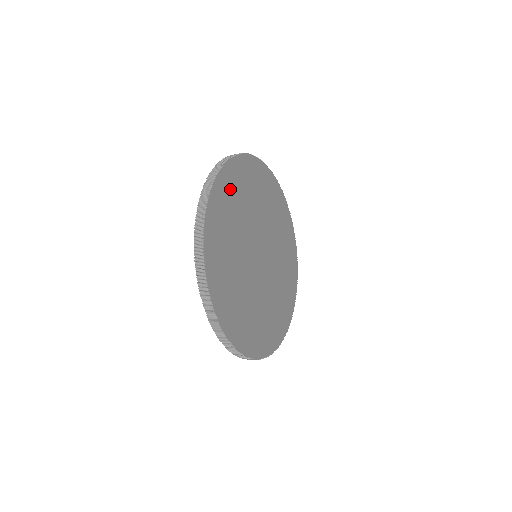
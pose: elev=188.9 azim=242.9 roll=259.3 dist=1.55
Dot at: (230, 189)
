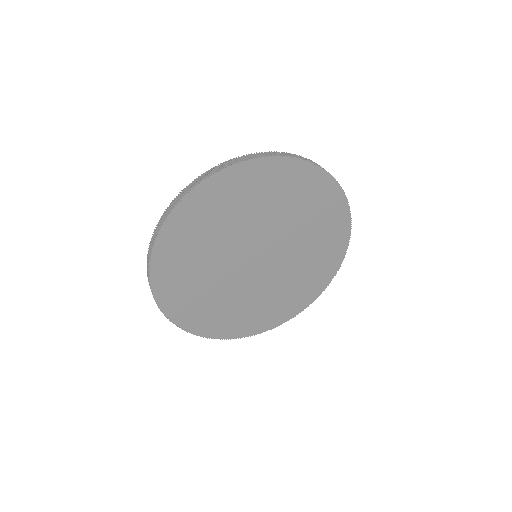
Dot at: (249, 184)
